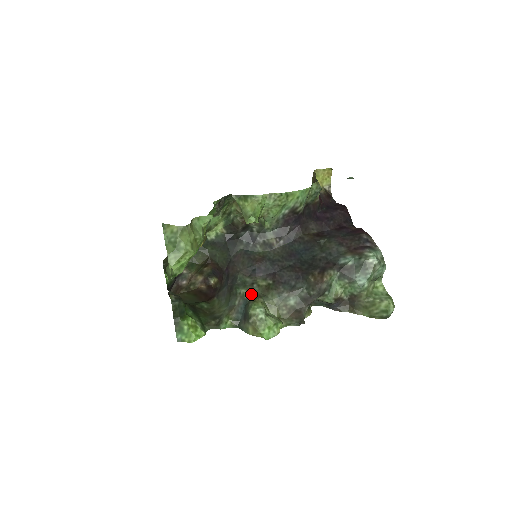
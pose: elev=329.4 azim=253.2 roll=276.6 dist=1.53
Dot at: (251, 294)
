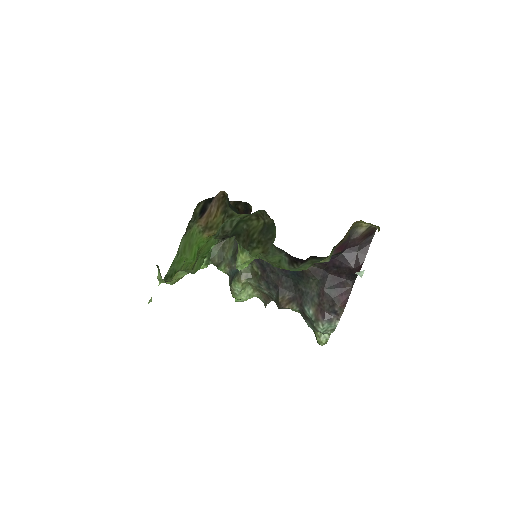
Dot at: (242, 271)
